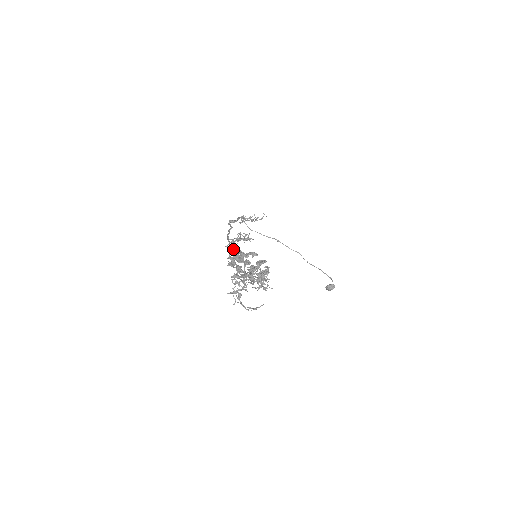
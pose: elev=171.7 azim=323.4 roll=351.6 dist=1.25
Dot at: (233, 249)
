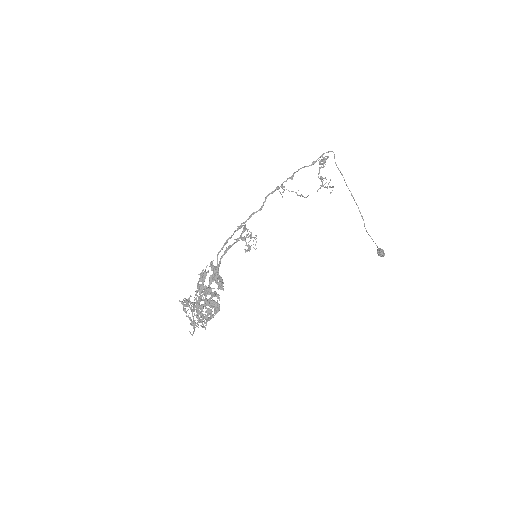
Dot at: (225, 252)
